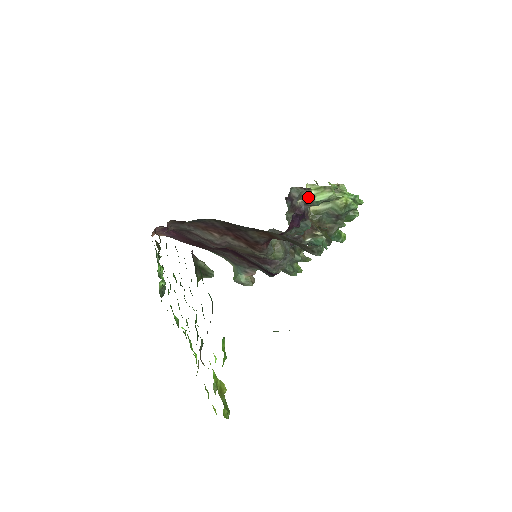
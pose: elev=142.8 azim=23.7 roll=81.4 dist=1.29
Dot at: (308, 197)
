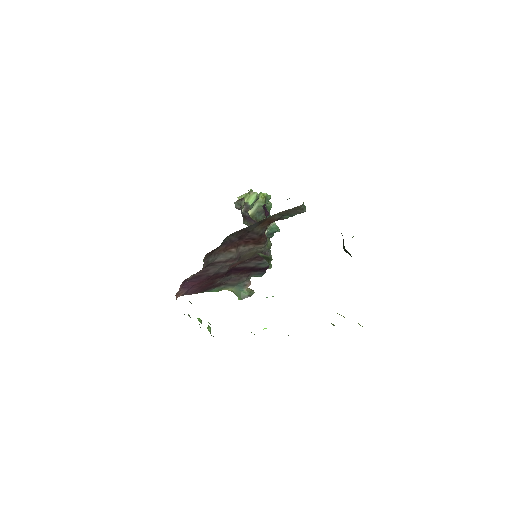
Dot at: (244, 205)
